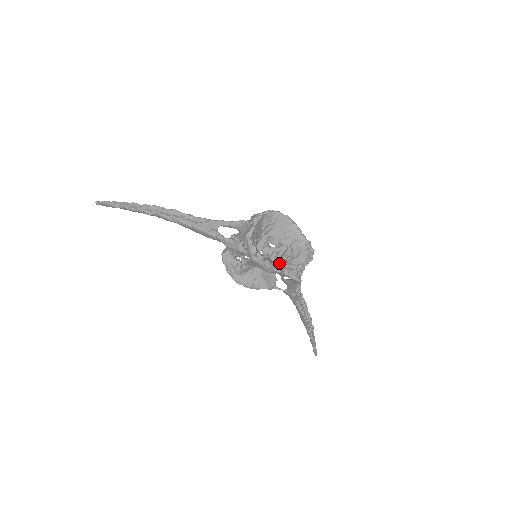
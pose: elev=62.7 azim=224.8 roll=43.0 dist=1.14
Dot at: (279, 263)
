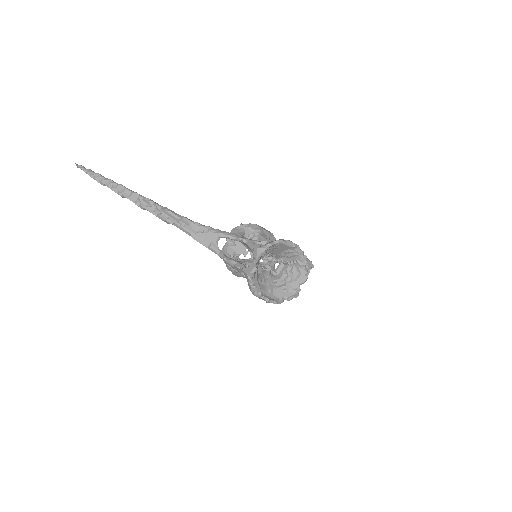
Dot at: (279, 284)
